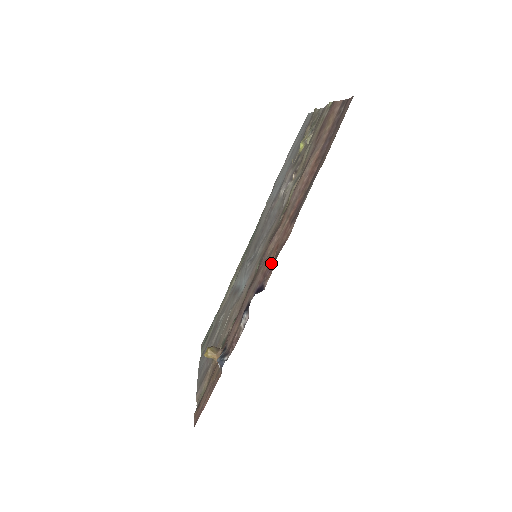
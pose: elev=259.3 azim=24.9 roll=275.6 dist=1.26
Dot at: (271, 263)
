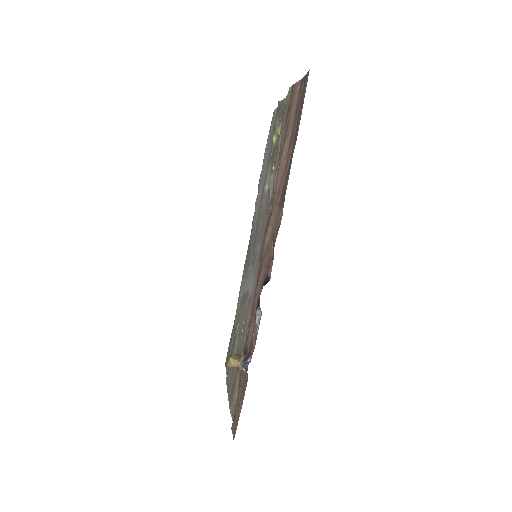
Dot at: (271, 253)
